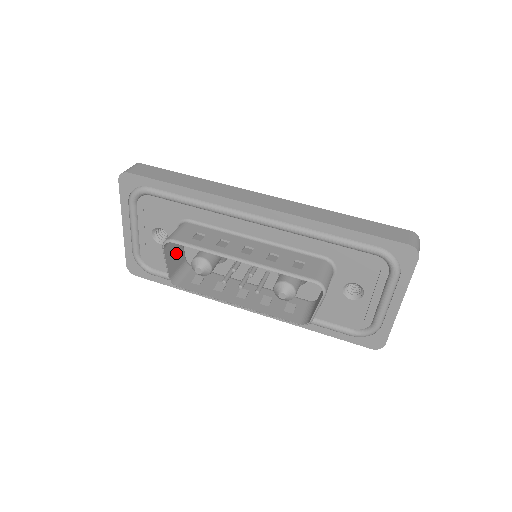
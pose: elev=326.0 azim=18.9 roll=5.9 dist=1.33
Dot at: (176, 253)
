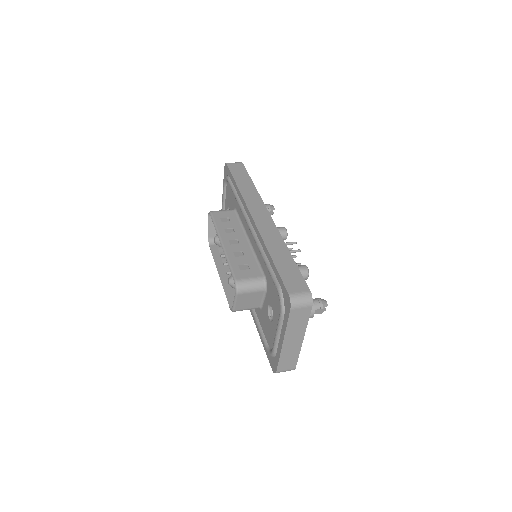
Dot at: occluded
